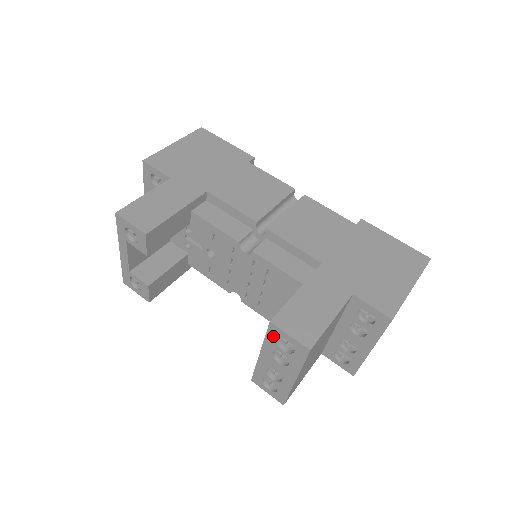
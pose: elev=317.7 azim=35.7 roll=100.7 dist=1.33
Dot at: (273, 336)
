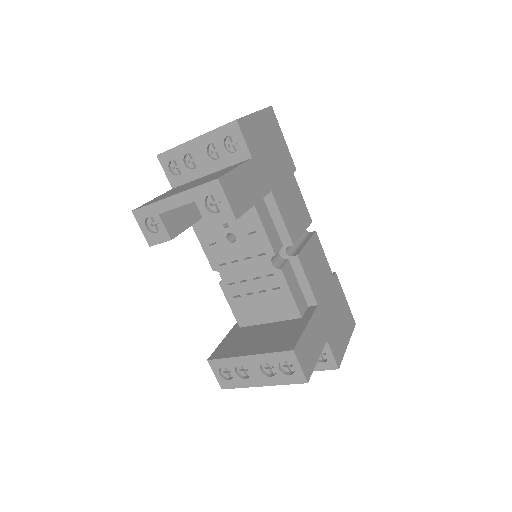
Dot at: (282, 357)
